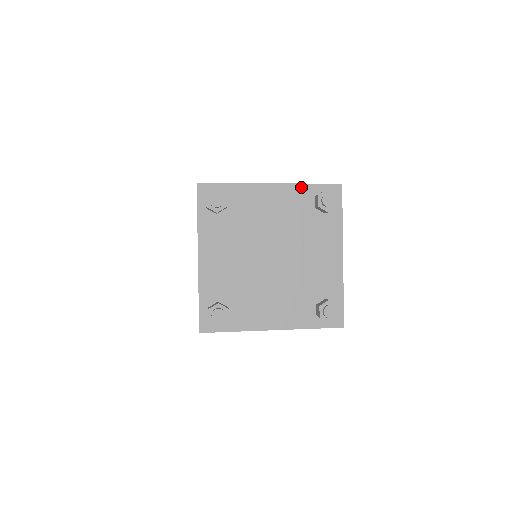
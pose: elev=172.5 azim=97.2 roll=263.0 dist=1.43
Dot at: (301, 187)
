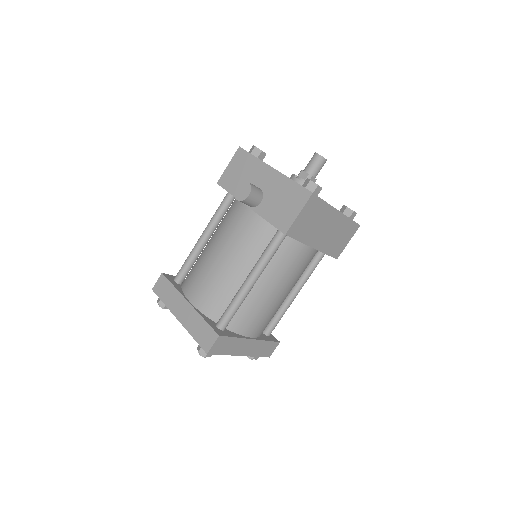
Dot at: (191, 334)
